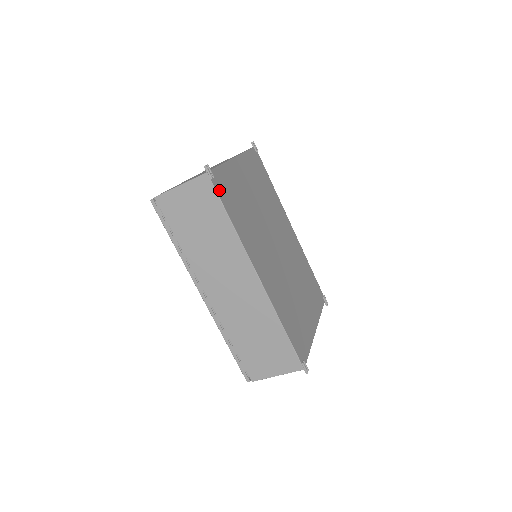
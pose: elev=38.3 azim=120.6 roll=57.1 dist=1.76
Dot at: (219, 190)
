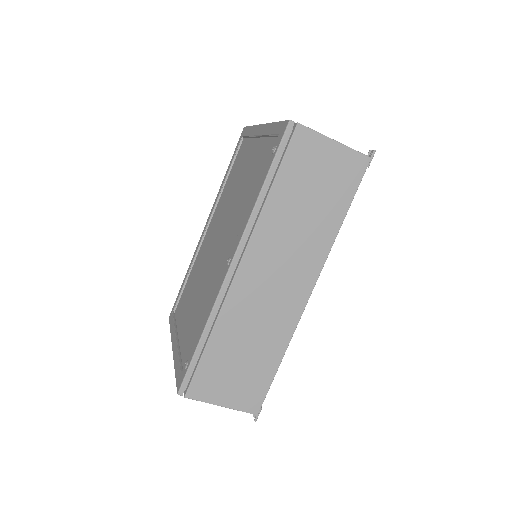
Dot at: occluded
